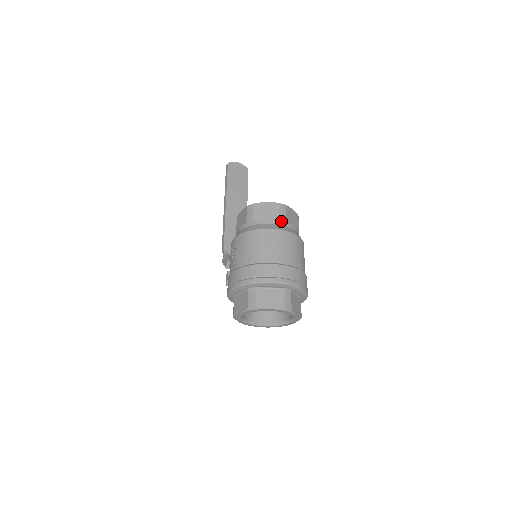
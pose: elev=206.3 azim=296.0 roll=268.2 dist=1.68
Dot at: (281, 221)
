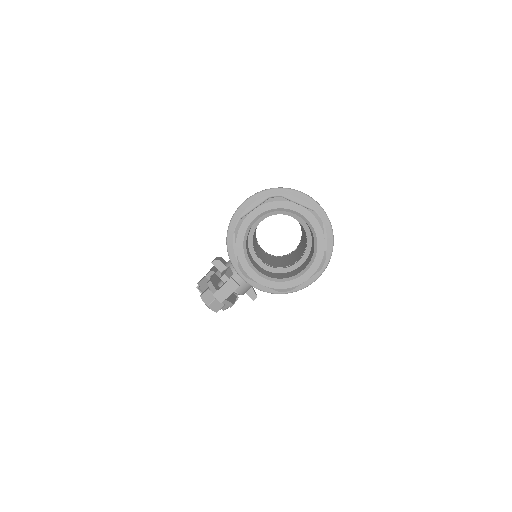
Dot at: occluded
